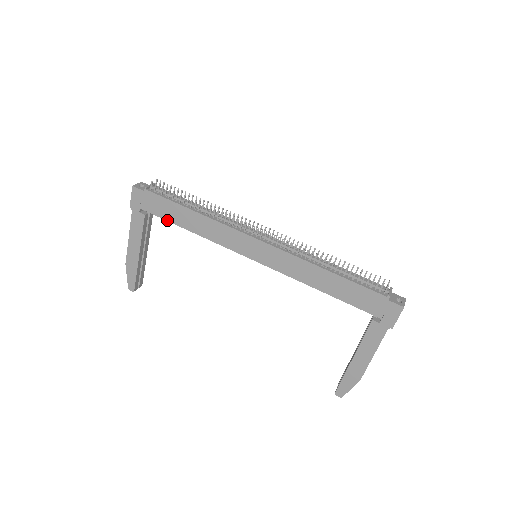
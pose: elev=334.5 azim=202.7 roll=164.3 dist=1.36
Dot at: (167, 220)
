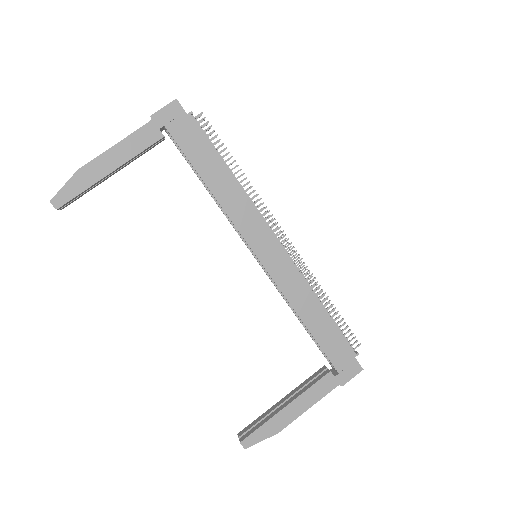
Dot at: (190, 160)
